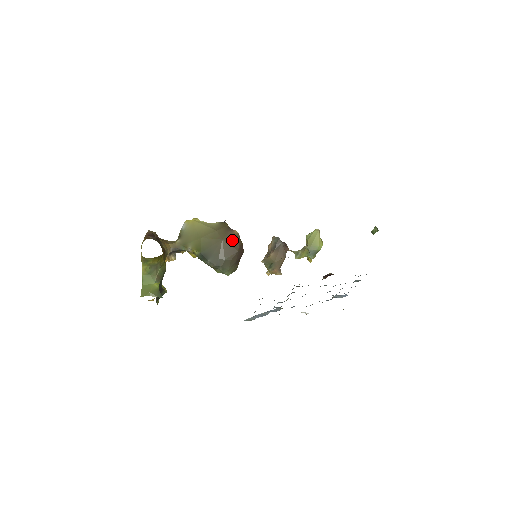
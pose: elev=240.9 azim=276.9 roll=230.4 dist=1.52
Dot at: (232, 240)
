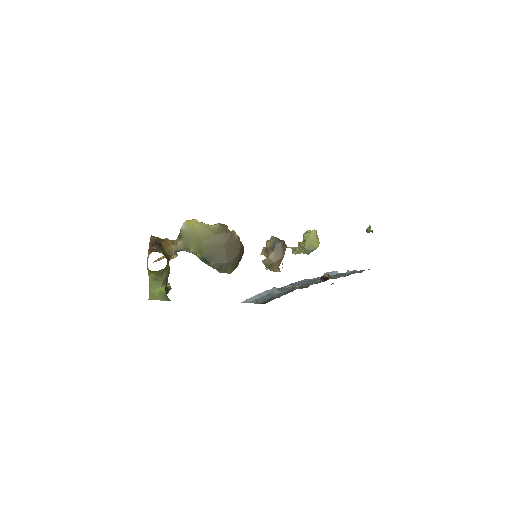
Dot at: (233, 244)
